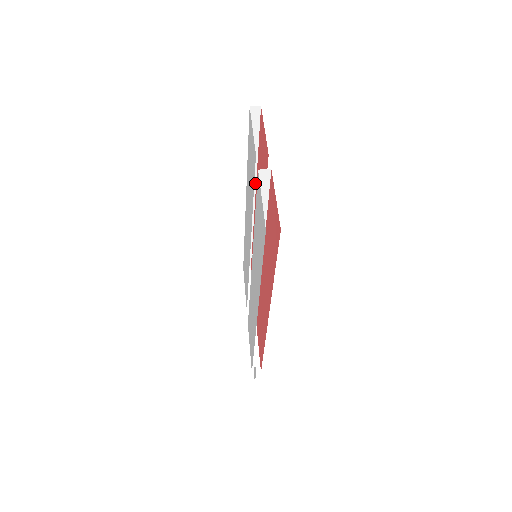
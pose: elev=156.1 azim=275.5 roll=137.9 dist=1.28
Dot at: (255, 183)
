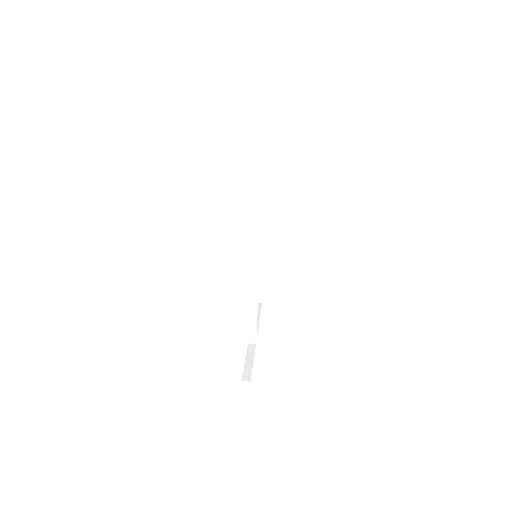
Dot at: (266, 205)
